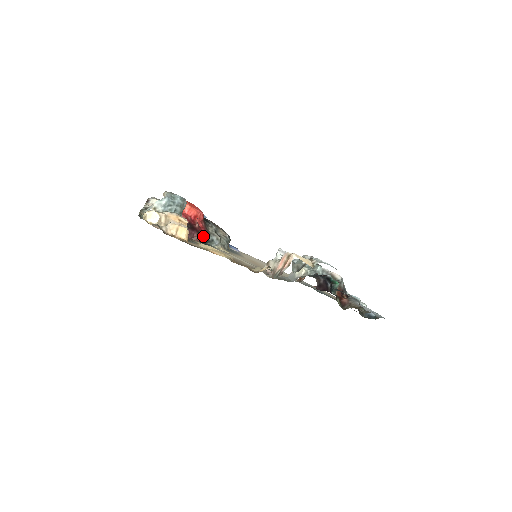
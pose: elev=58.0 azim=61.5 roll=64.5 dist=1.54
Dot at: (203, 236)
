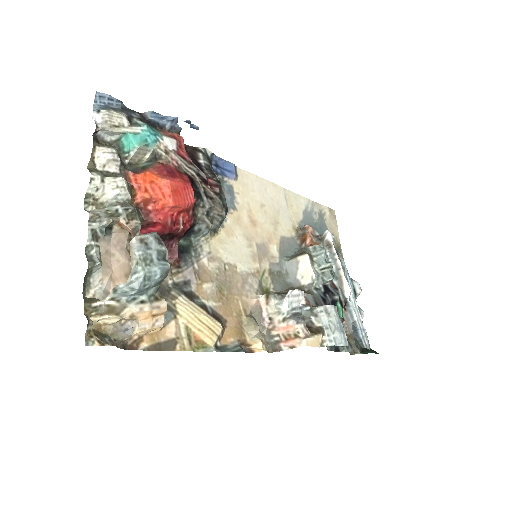
Dot at: (186, 231)
